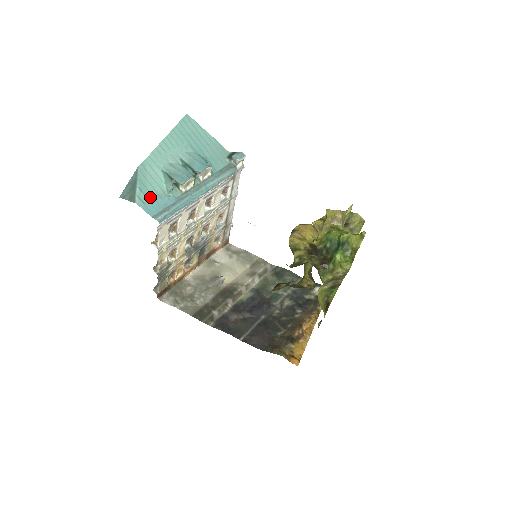
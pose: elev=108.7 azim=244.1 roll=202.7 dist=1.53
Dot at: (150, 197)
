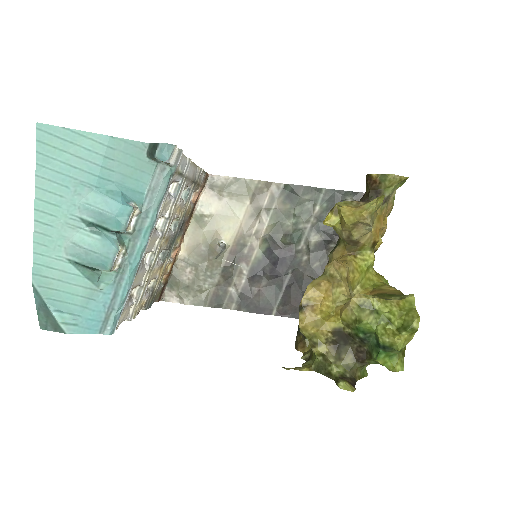
Dot at: (78, 310)
